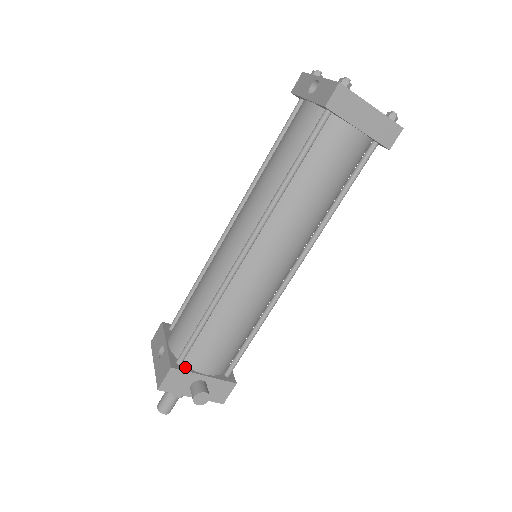
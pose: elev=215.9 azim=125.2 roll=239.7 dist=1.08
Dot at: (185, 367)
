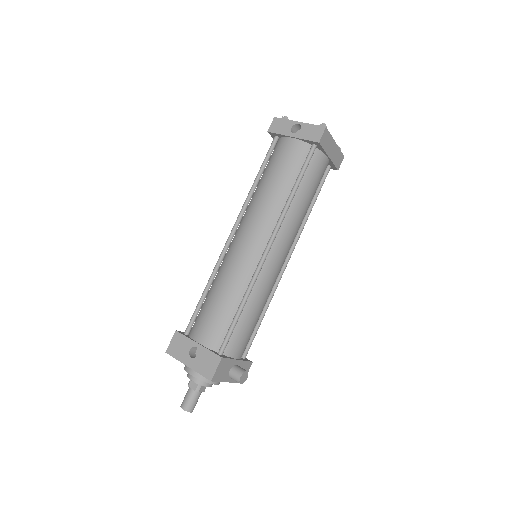
Dot at: (225, 356)
